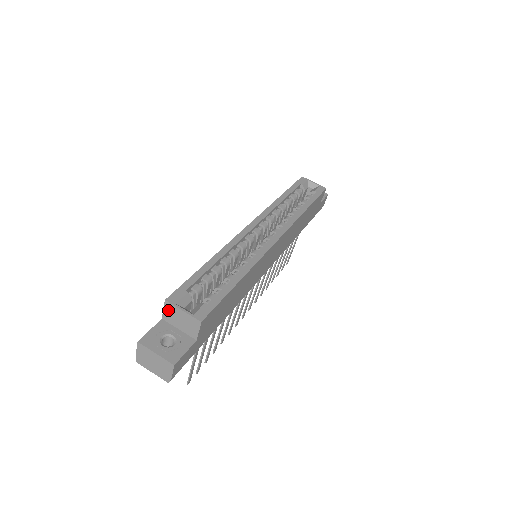
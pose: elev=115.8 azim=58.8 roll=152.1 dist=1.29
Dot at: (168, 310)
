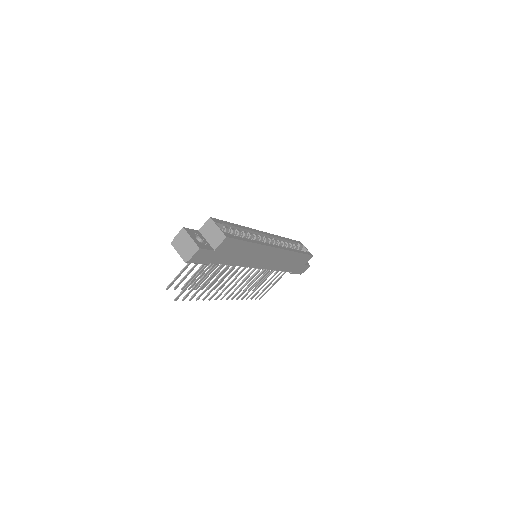
Dot at: (207, 225)
